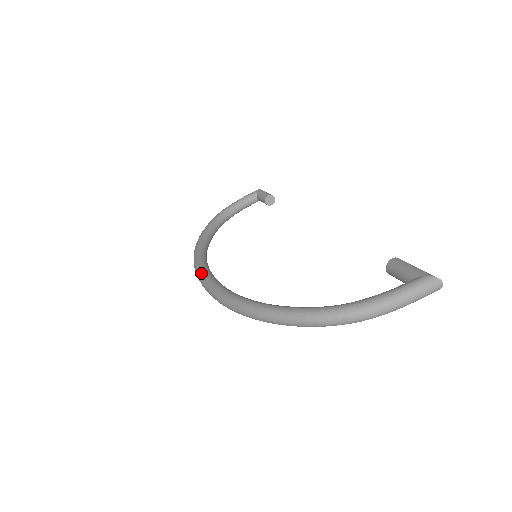
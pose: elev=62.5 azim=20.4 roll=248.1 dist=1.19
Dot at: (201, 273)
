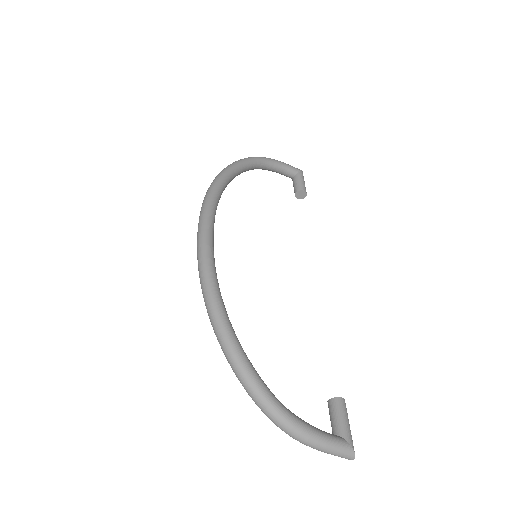
Dot at: (207, 225)
